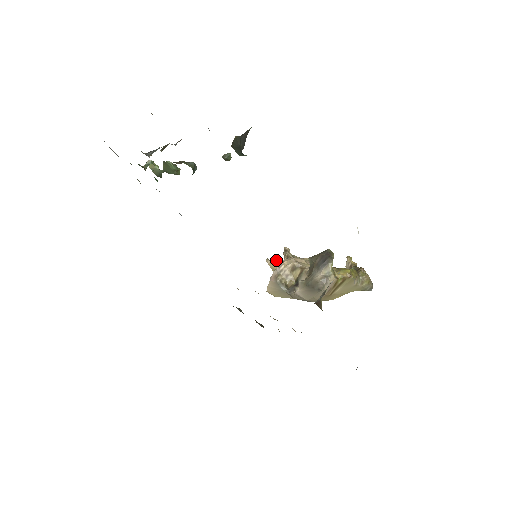
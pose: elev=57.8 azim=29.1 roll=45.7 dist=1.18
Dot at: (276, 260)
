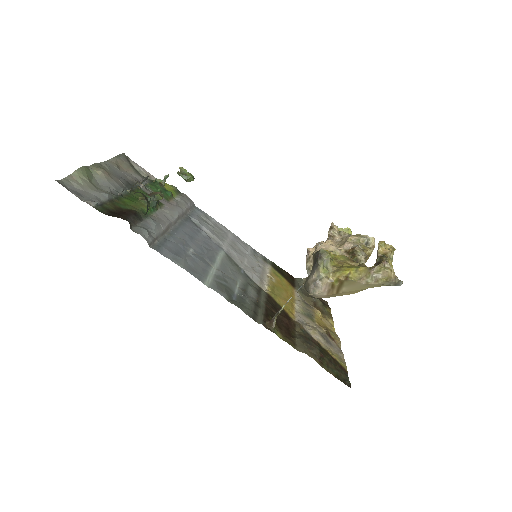
Dot at: (345, 228)
